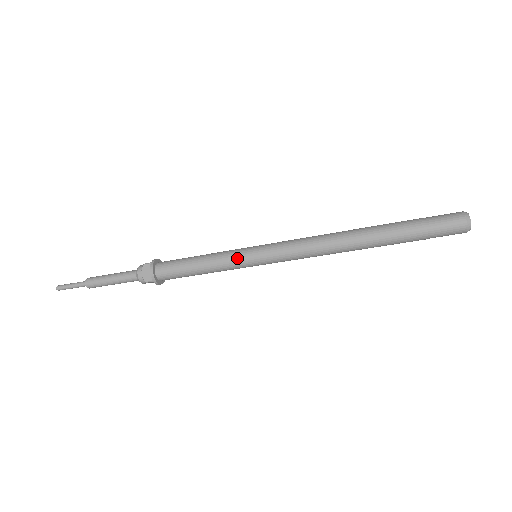
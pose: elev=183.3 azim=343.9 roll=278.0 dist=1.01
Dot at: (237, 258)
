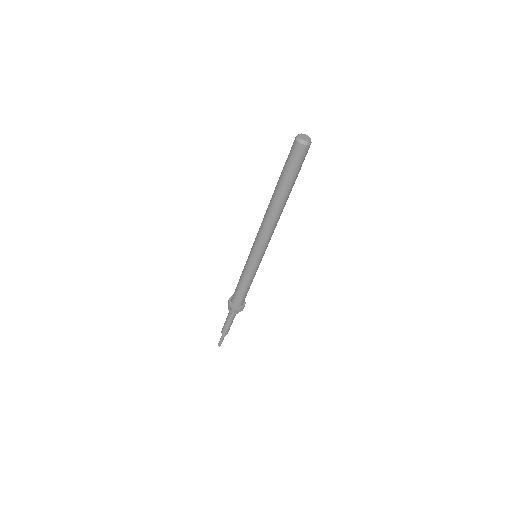
Dot at: (247, 264)
